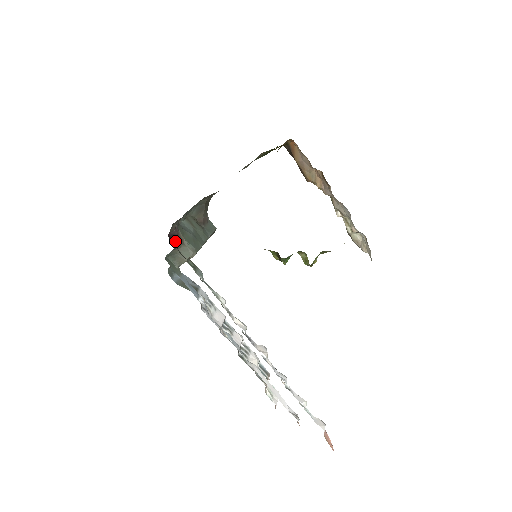
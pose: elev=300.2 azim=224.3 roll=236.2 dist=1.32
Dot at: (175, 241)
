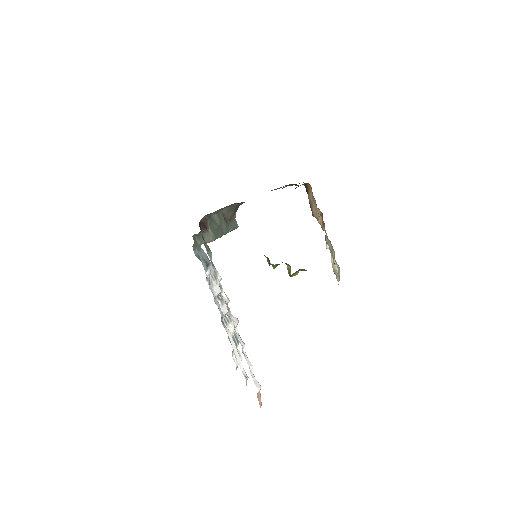
Dot at: (203, 227)
